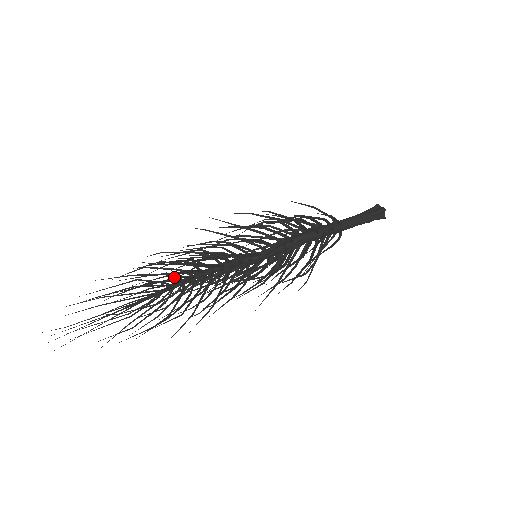
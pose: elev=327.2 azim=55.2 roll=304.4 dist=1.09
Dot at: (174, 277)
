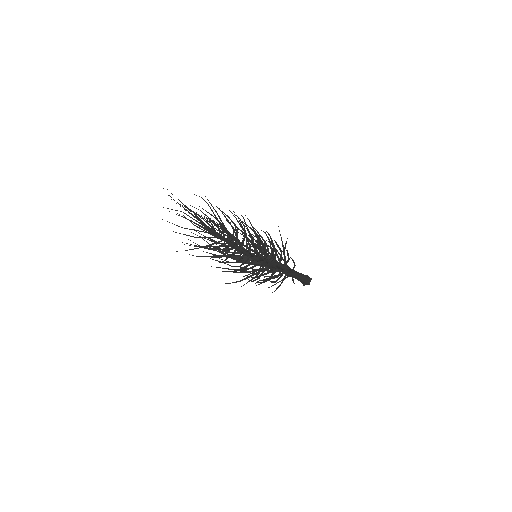
Dot at: (216, 248)
